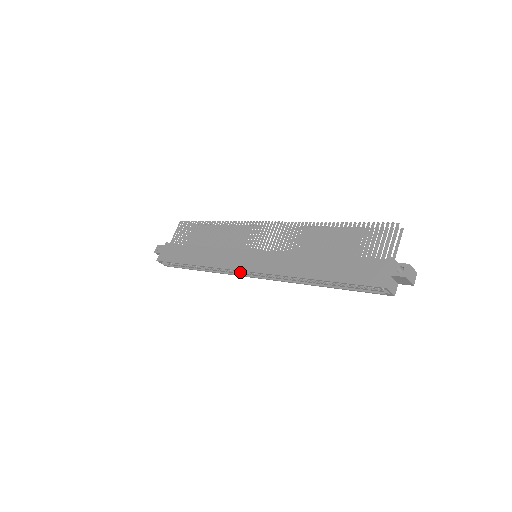
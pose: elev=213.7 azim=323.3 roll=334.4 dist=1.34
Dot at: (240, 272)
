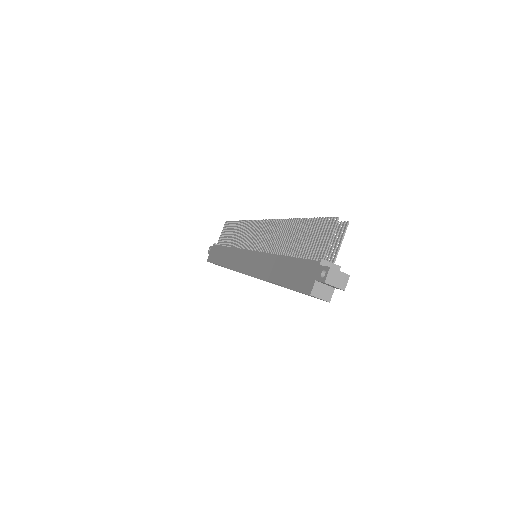
Dot at: occluded
